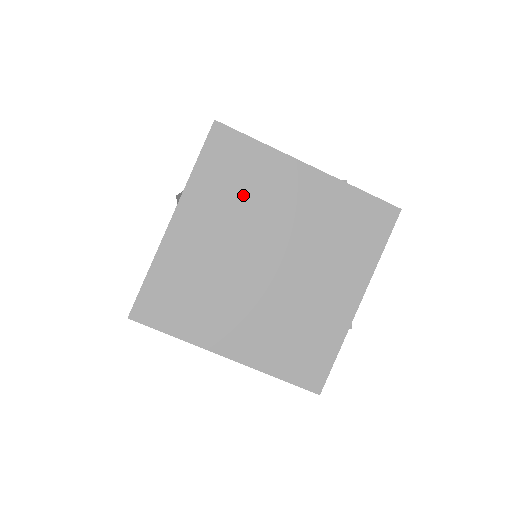
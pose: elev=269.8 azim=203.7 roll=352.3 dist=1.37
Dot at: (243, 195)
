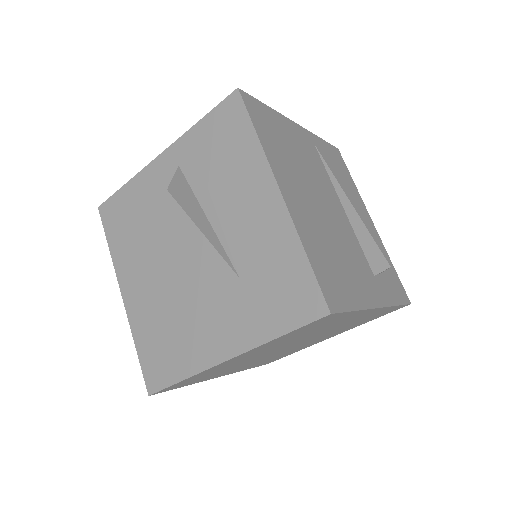
Dot at: (306, 334)
